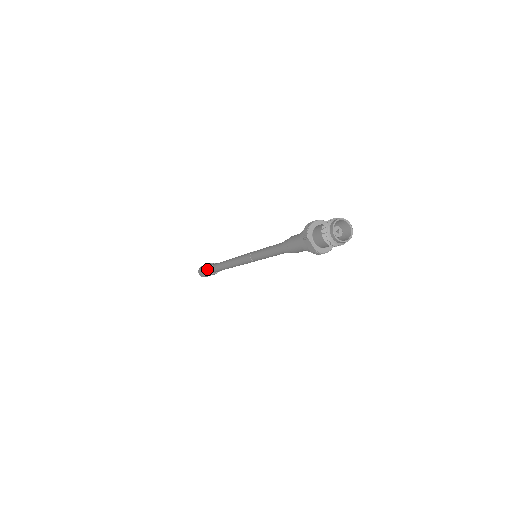
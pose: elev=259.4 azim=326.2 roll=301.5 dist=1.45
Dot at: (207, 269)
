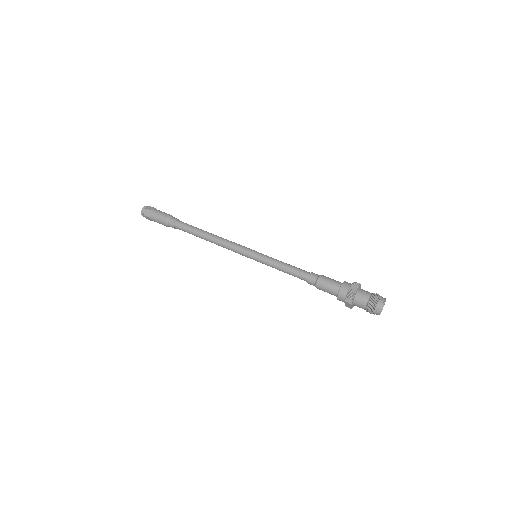
Dot at: (164, 223)
